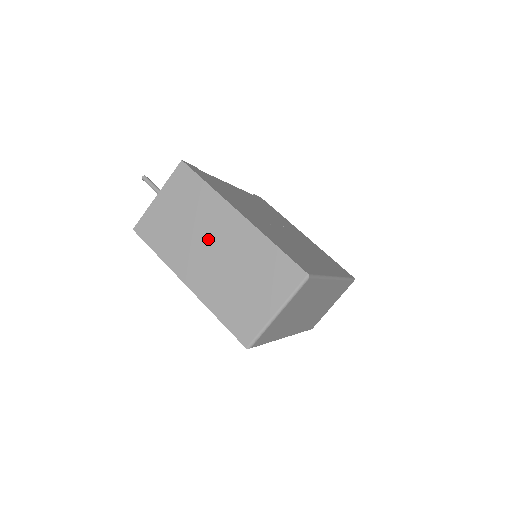
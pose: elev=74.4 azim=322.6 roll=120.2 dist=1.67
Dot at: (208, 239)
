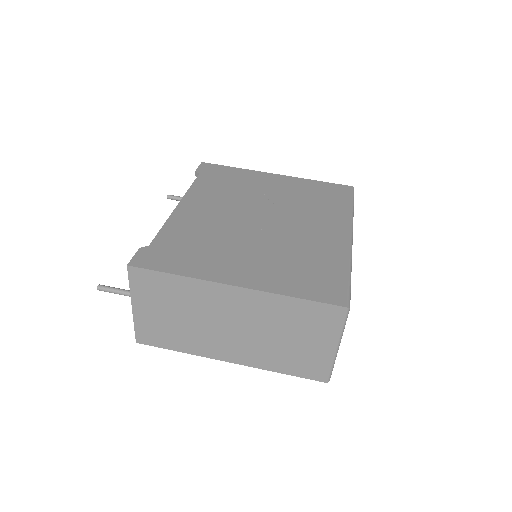
Dot at: (219, 321)
